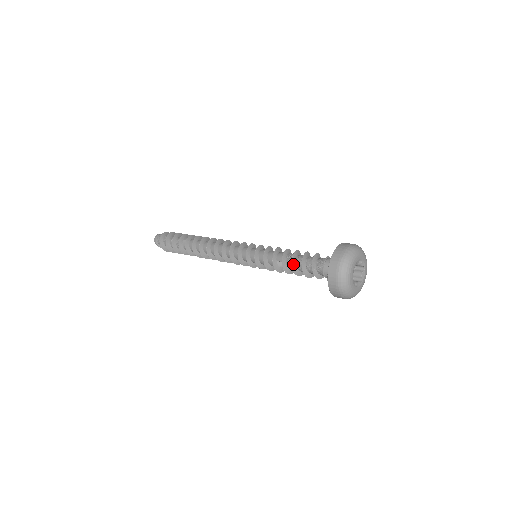
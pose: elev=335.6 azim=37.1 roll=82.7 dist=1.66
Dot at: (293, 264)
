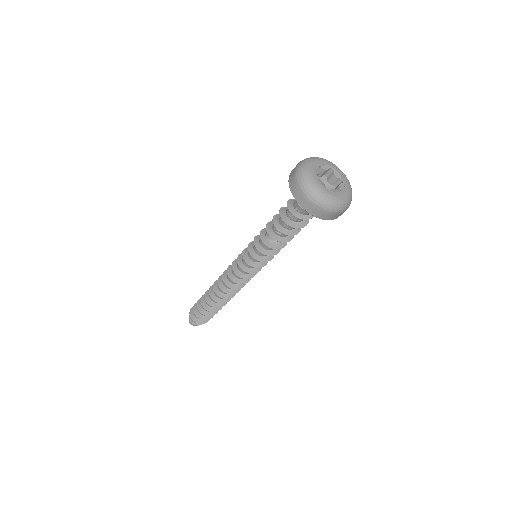
Dot at: (275, 221)
